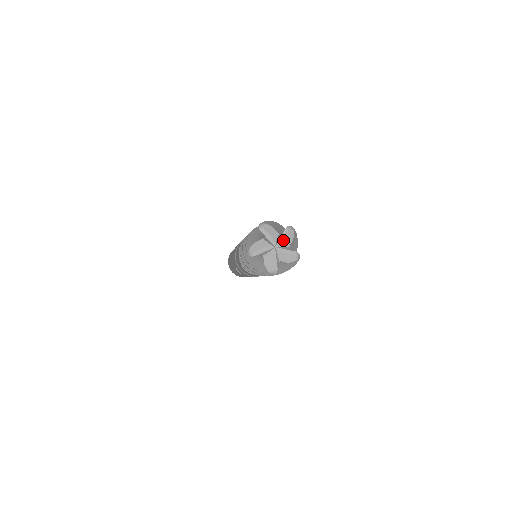
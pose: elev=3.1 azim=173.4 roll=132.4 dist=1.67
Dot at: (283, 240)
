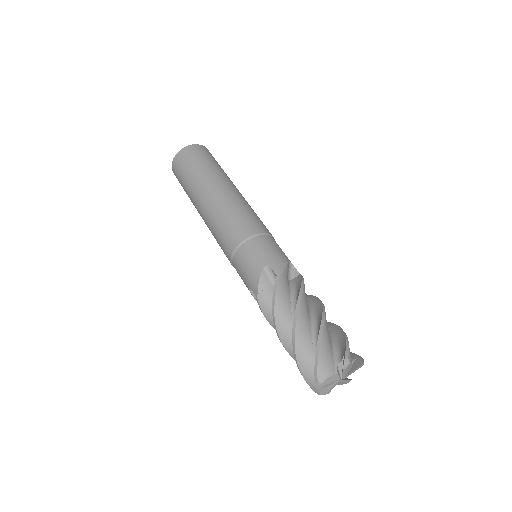
Dot at: occluded
